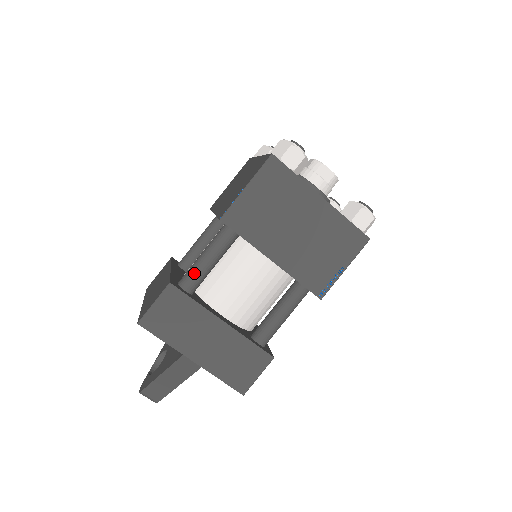
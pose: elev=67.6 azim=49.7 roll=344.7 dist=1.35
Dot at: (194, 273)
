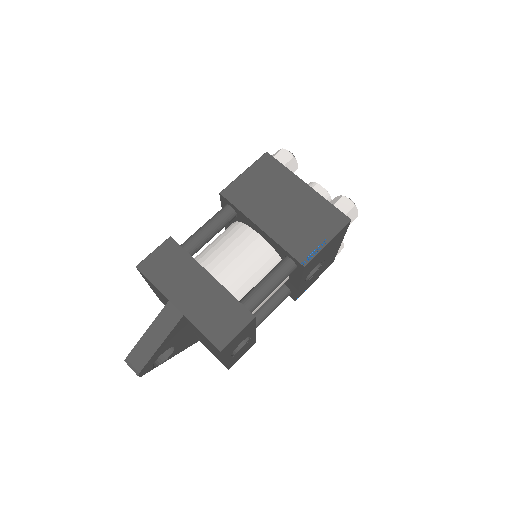
Dot at: (193, 236)
